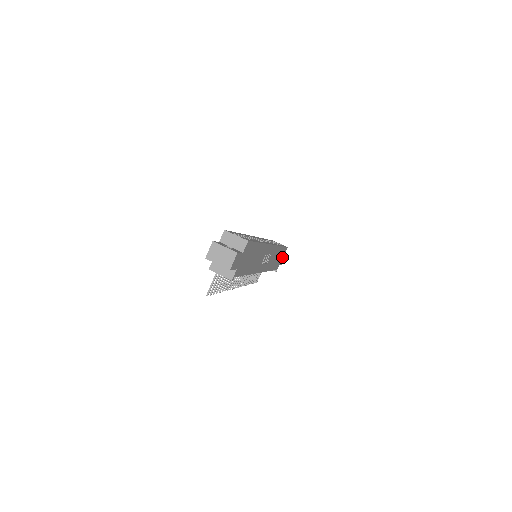
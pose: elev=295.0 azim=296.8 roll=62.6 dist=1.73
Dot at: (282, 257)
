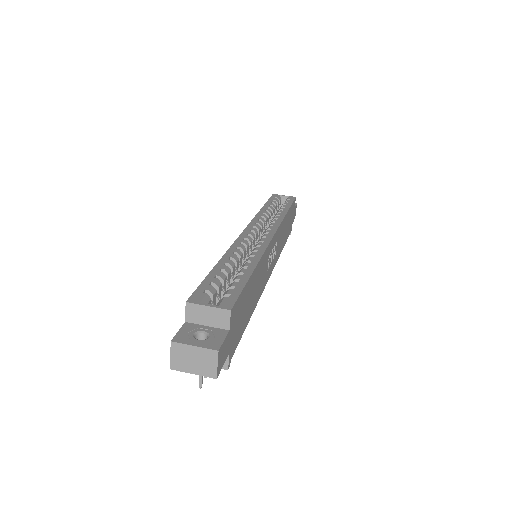
Dot at: occluded
